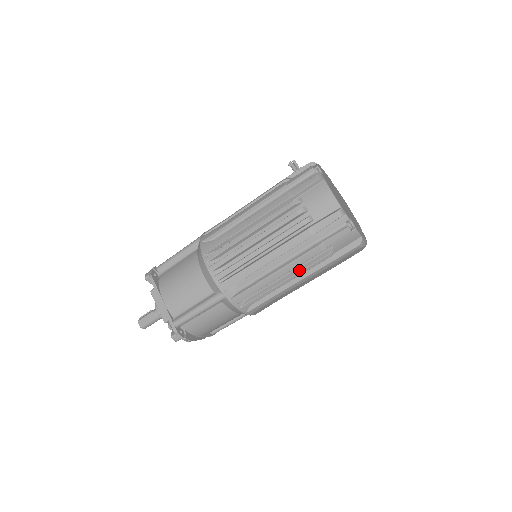
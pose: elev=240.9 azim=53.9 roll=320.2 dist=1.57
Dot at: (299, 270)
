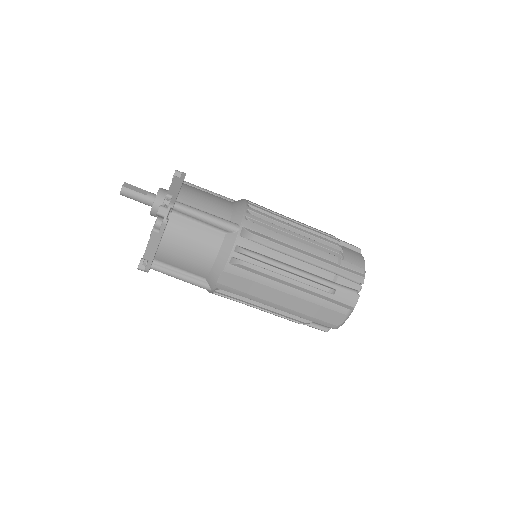
Dot at: (302, 277)
